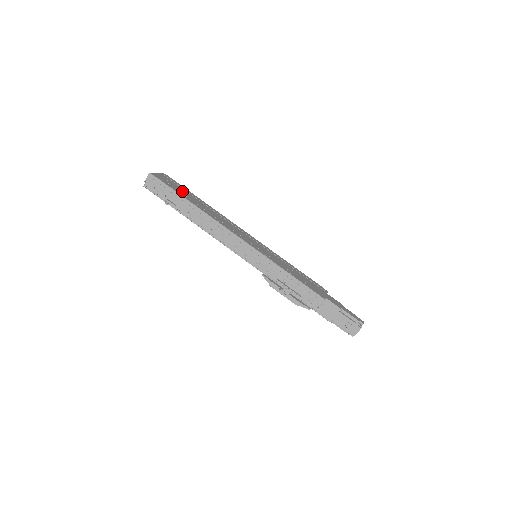
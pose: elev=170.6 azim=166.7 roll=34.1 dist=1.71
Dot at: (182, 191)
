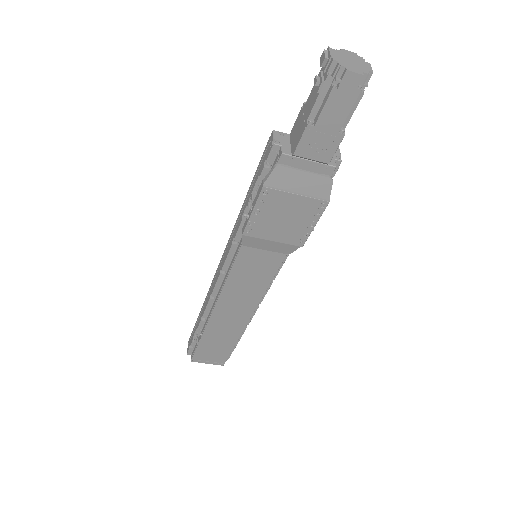
Dot at: occluded
